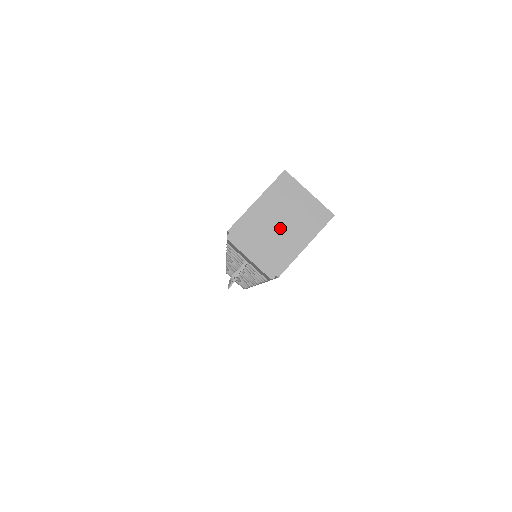
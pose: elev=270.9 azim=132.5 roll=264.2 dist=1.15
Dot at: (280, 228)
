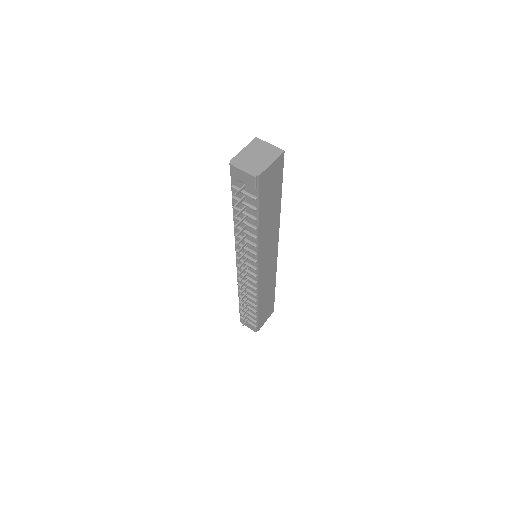
Dot at: (257, 158)
